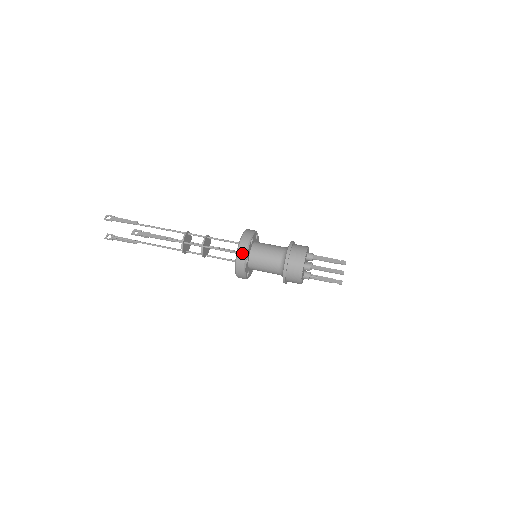
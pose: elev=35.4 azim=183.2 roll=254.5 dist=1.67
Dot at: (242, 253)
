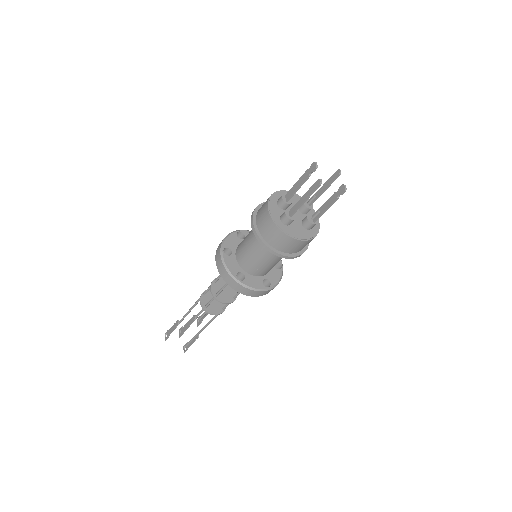
Dot at: (226, 276)
